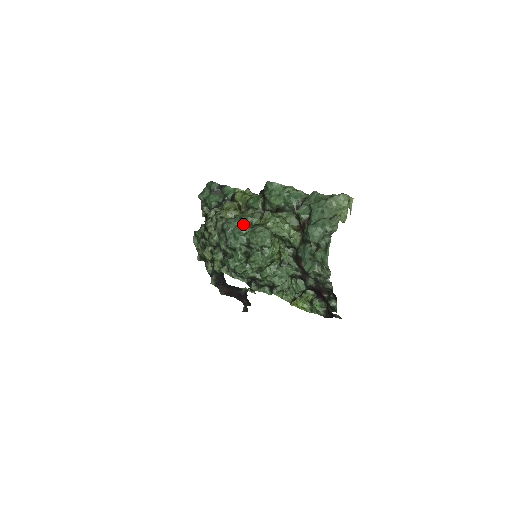
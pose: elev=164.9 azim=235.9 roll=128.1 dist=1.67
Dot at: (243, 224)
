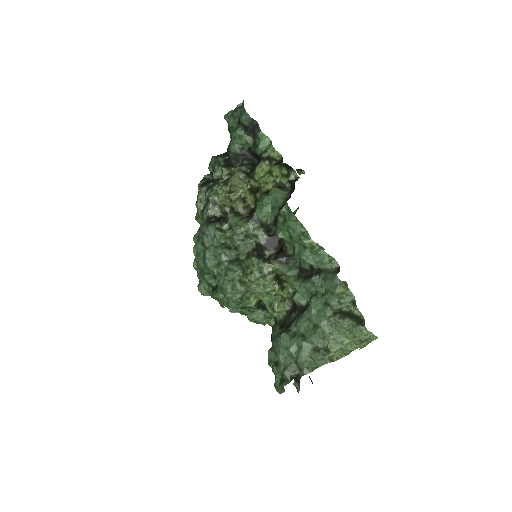
Dot at: (228, 241)
